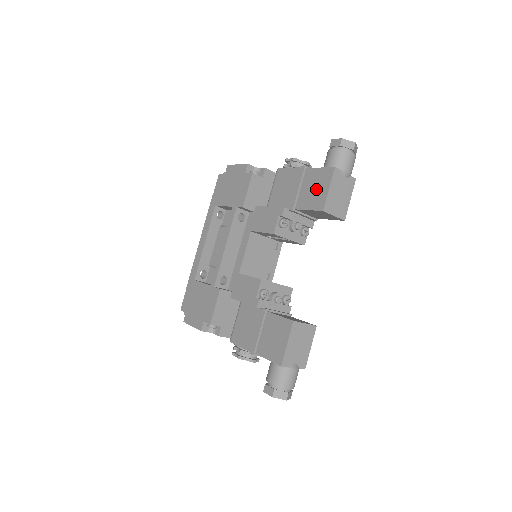
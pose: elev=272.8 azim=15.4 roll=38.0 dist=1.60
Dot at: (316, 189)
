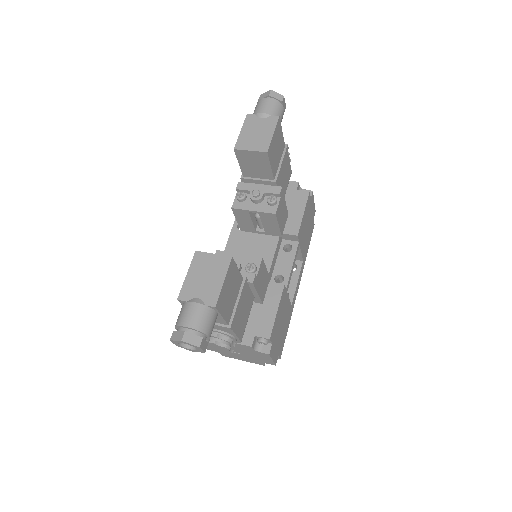
Dot at: occluded
